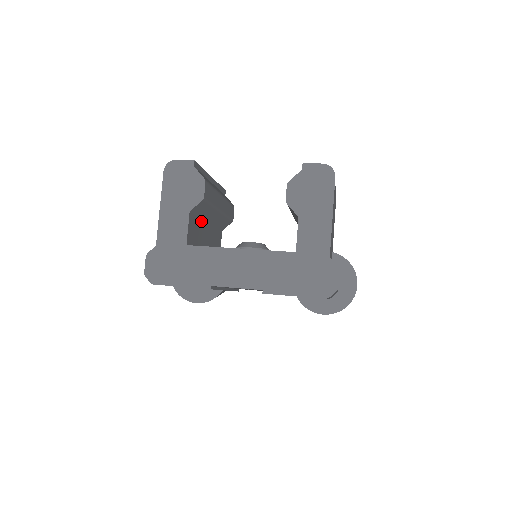
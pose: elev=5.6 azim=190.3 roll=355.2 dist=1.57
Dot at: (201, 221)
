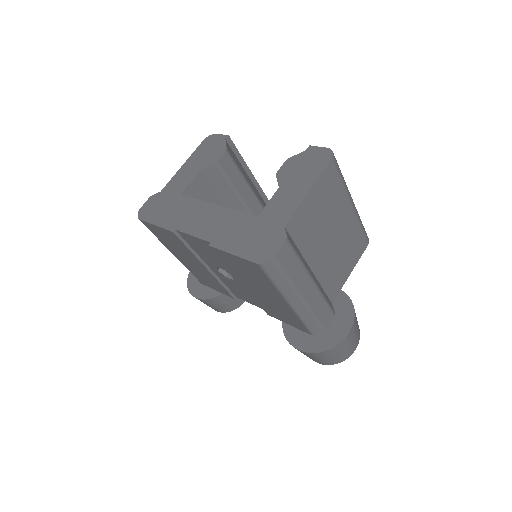
Dot at: (217, 198)
